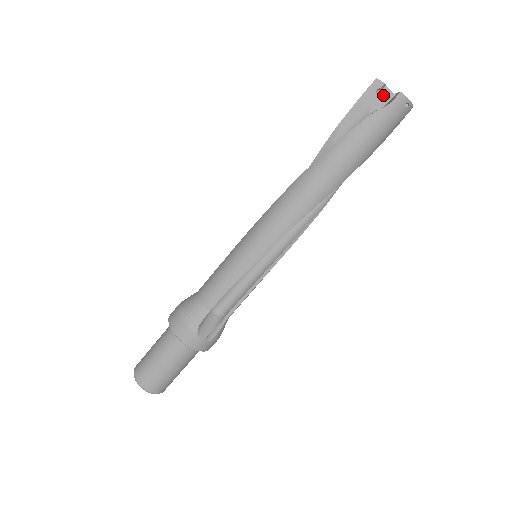
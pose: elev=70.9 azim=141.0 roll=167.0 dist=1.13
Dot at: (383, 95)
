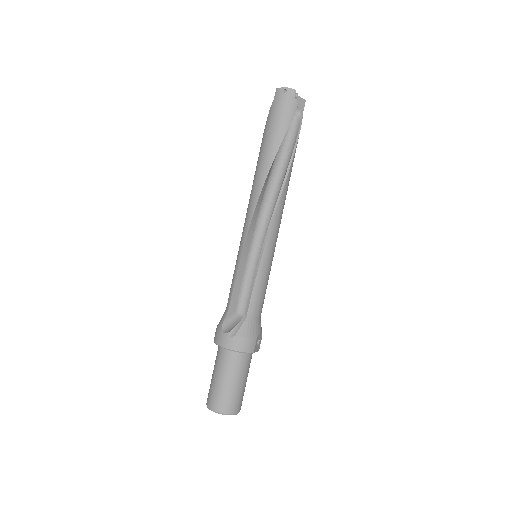
Dot at: occluded
